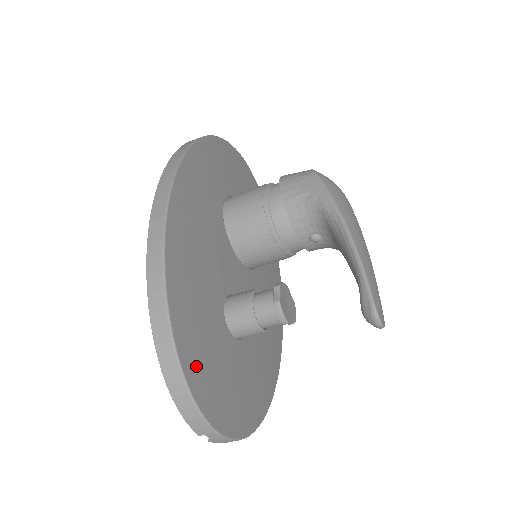
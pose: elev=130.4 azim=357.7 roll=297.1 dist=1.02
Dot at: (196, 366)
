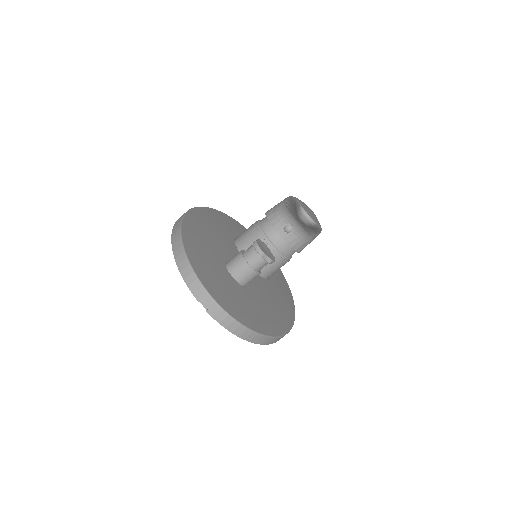
Dot at: (197, 259)
